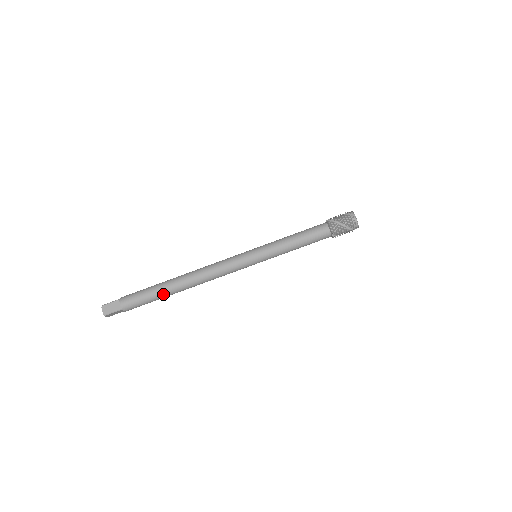
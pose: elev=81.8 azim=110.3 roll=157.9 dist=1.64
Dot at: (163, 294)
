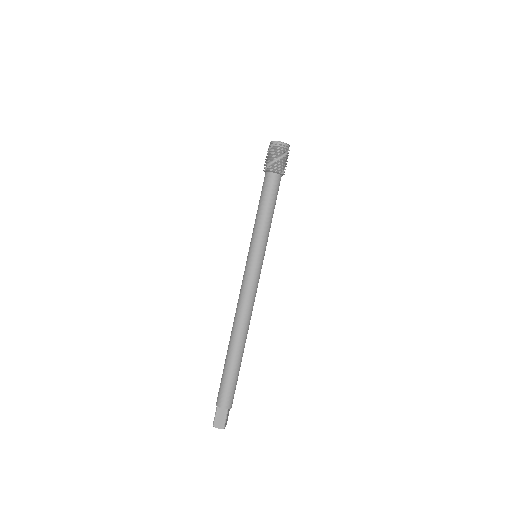
Dot at: (238, 363)
